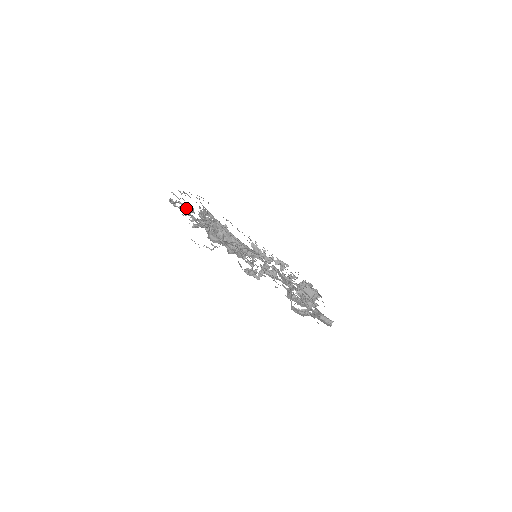
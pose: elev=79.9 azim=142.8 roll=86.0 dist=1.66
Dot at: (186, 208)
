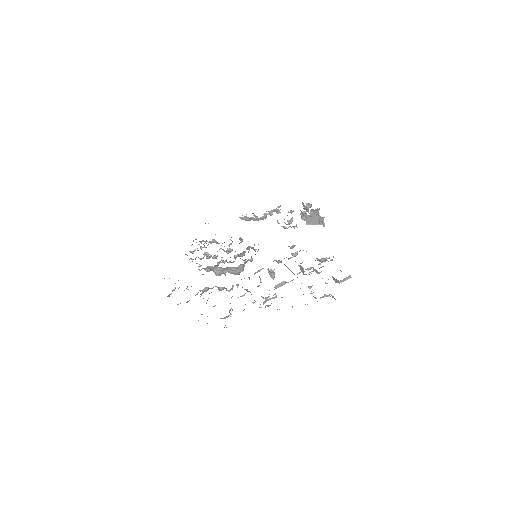
Dot at: occluded
